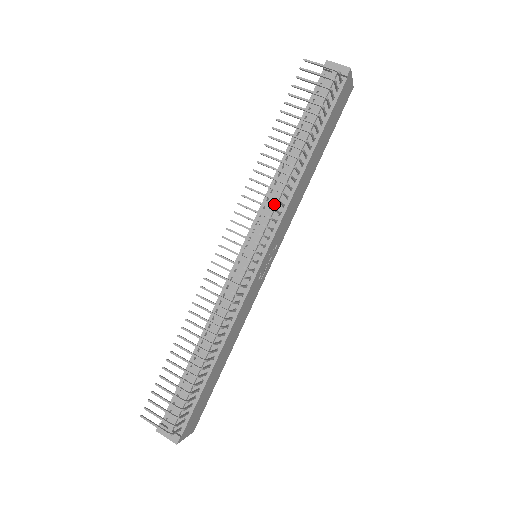
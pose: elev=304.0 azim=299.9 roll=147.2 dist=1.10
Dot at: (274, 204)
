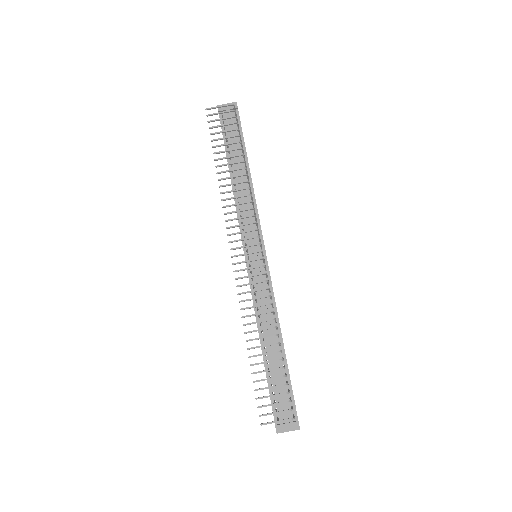
Dot at: occluded
